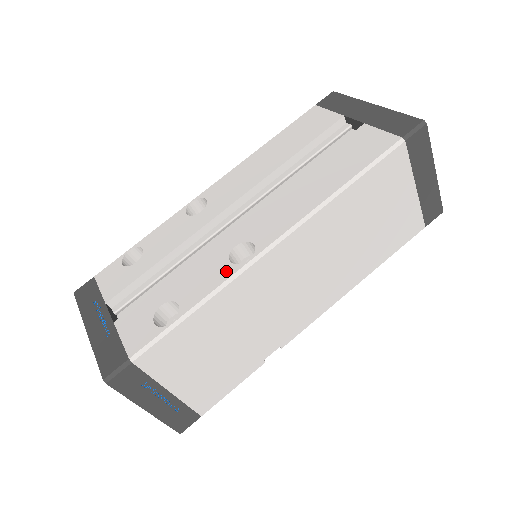
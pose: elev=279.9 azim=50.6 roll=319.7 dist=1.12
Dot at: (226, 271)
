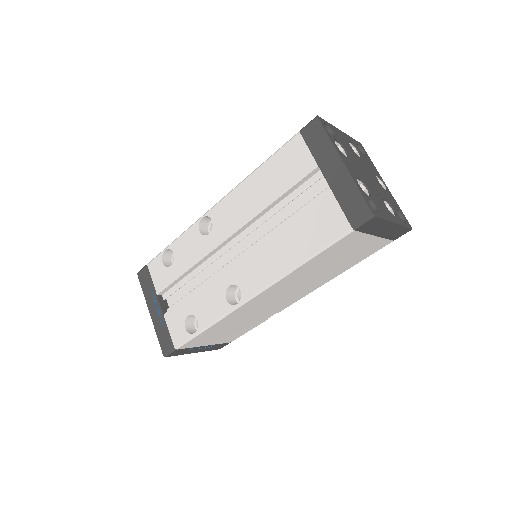
Dot at: (224, 307)
